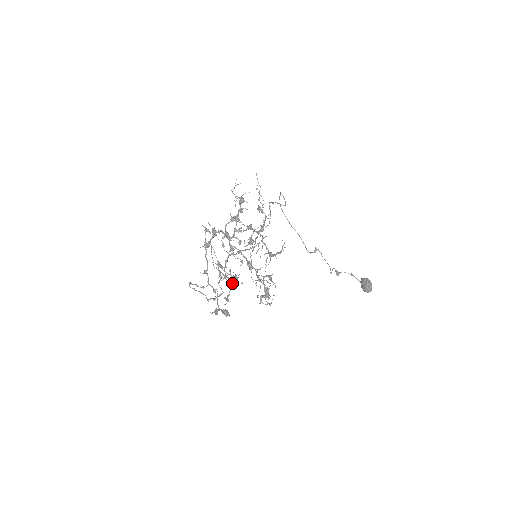
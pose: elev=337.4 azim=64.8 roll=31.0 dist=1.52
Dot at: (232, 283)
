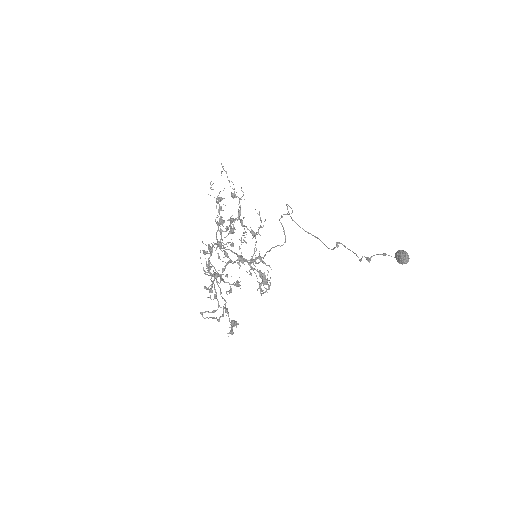
Dot at: (215, 274)
